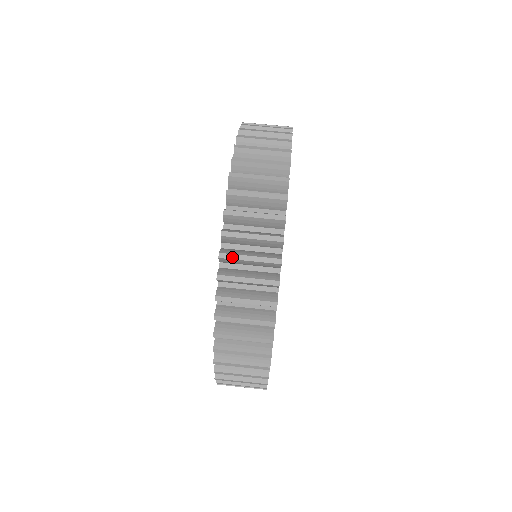
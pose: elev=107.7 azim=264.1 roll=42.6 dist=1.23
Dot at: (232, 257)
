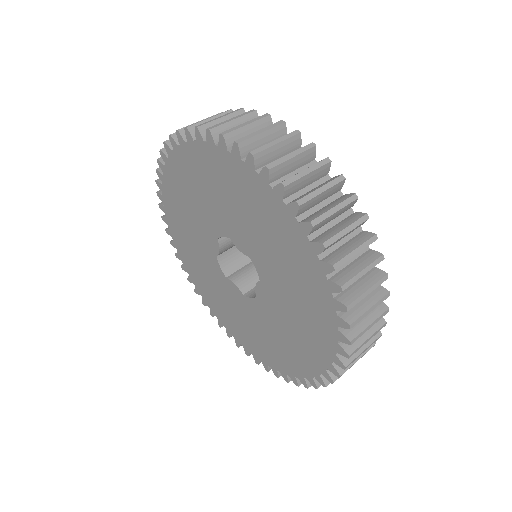
Dot at: (206, 123)
